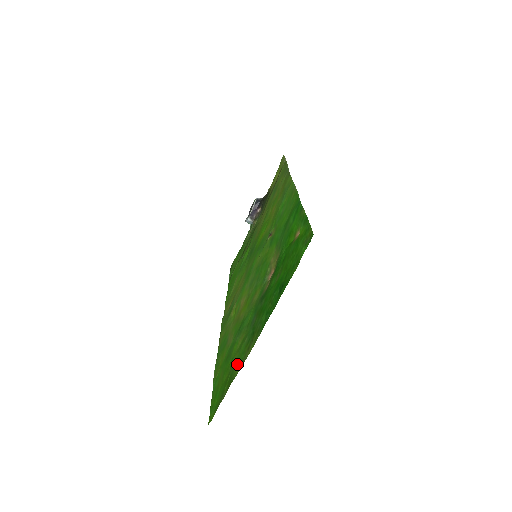
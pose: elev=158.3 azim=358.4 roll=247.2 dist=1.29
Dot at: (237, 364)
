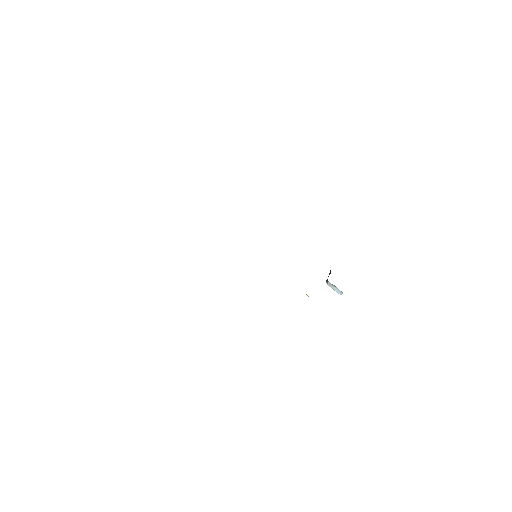
Dot at: occluded
